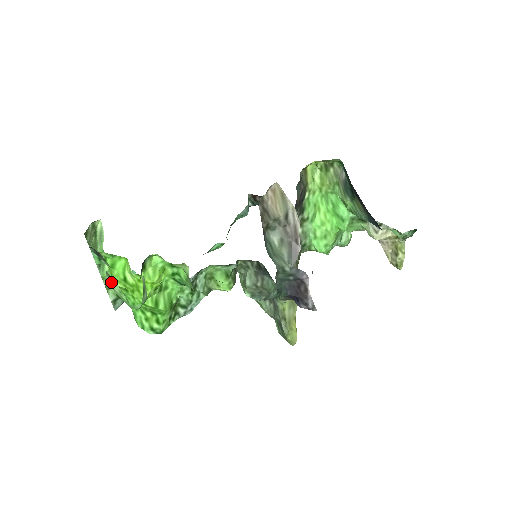
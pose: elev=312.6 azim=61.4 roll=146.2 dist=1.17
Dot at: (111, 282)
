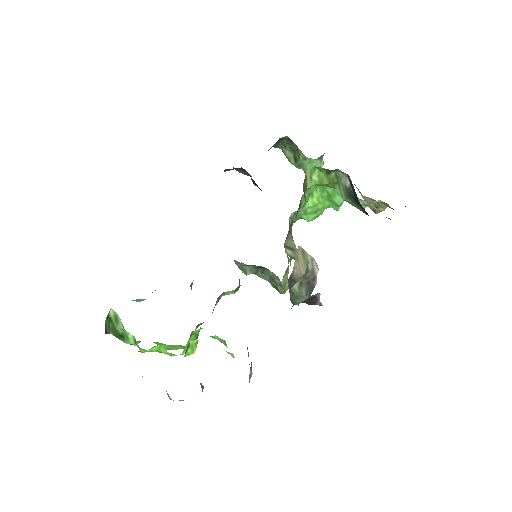
Dot at: occluded
